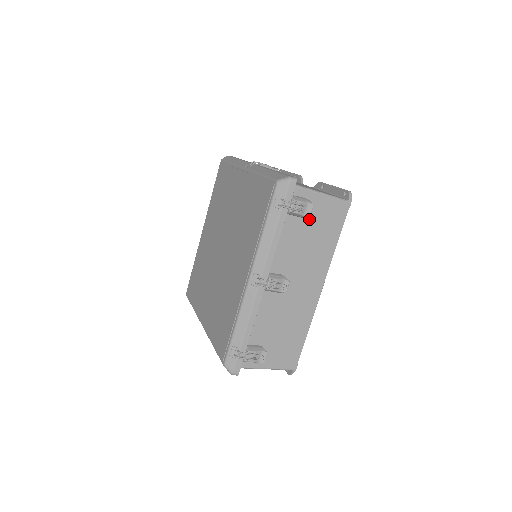
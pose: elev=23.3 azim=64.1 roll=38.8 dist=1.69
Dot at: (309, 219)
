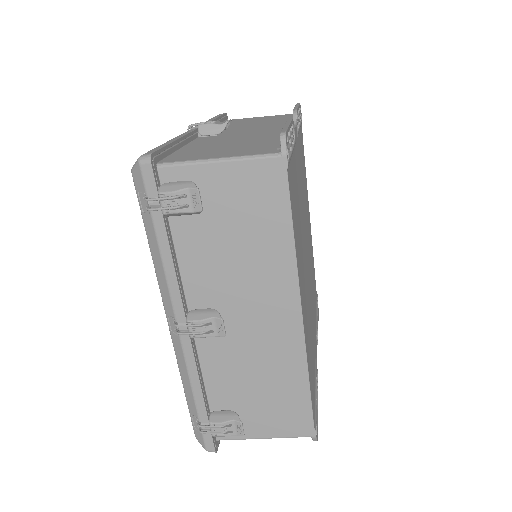
Dot at: (216, 211)
